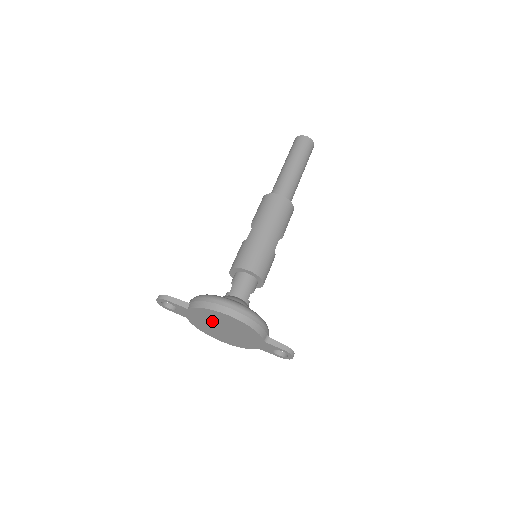
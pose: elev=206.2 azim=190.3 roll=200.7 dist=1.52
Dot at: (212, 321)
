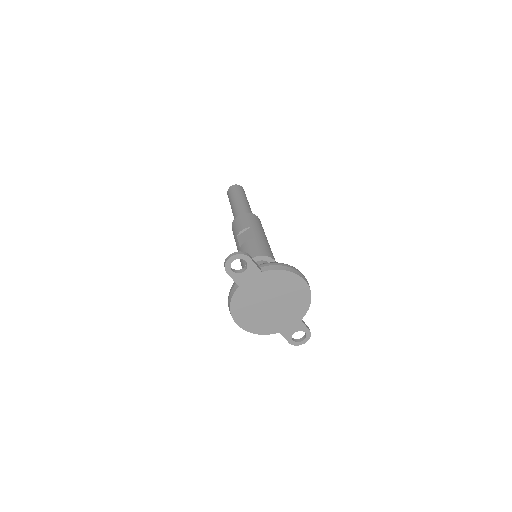
Dot at: (271, 291)
